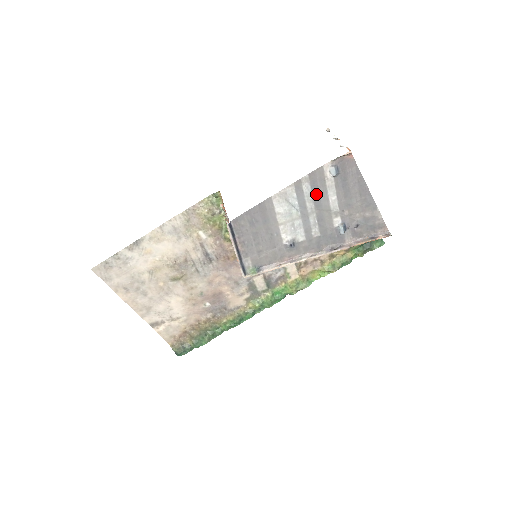
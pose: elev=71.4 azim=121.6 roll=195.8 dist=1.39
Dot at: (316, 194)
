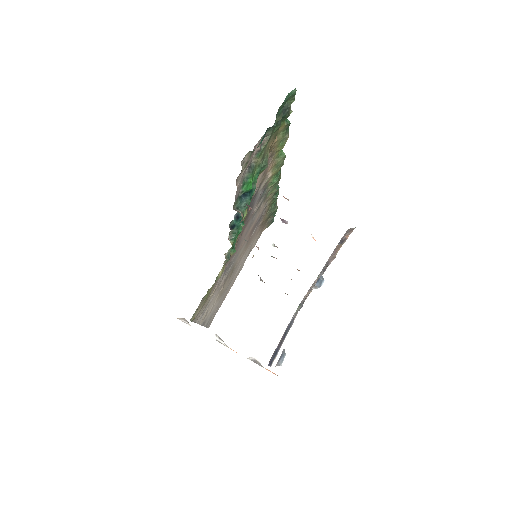
Dot at: occluded
